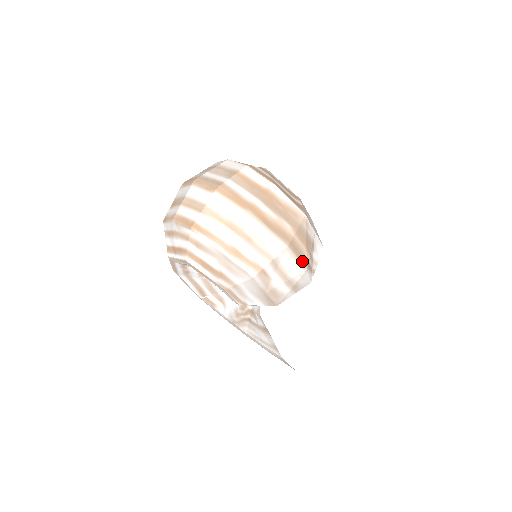
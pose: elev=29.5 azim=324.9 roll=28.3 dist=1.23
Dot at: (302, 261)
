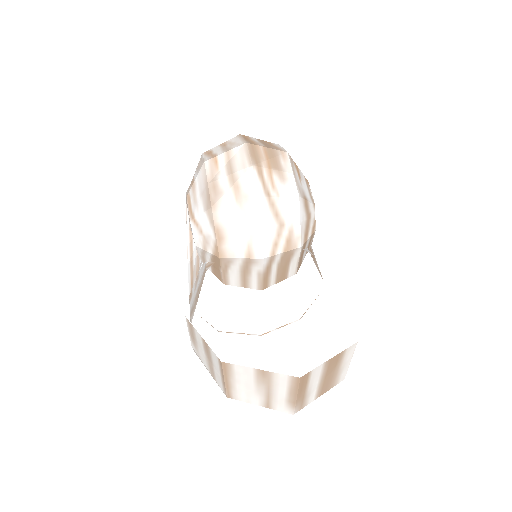
Dot at: (253, 159)
